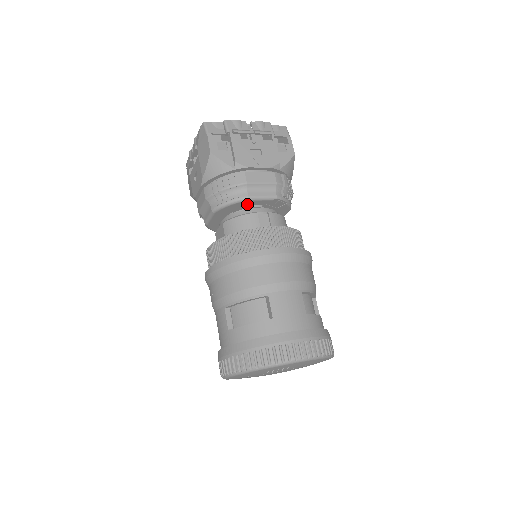
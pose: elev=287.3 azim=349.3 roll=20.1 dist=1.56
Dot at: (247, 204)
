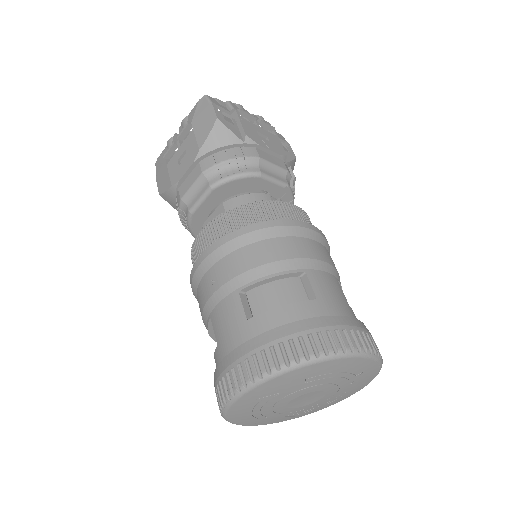
Dot at: (255, 185)
